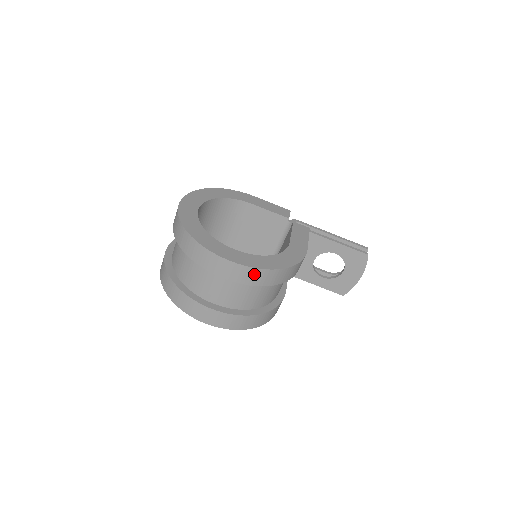
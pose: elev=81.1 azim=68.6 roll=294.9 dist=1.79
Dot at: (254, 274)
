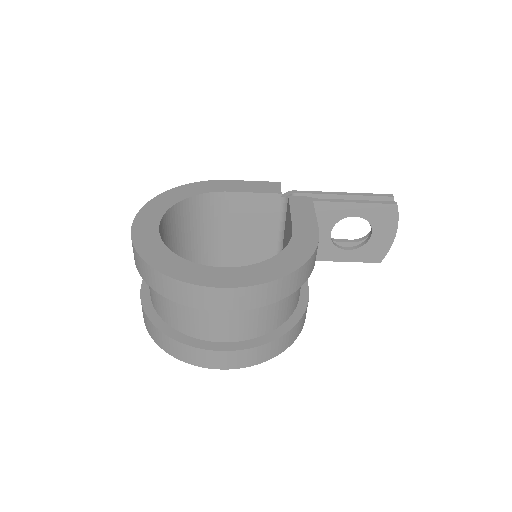
Dot at: (259, 293)
